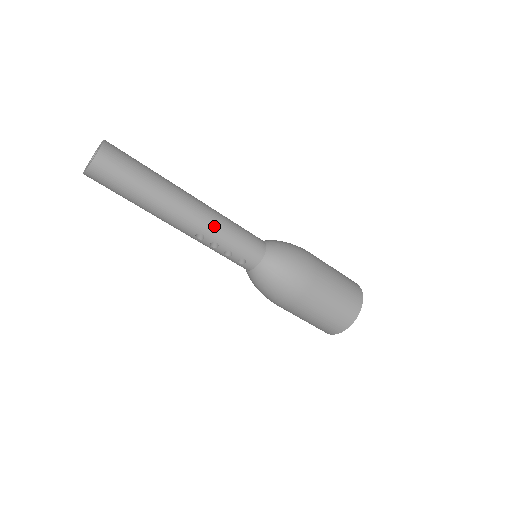
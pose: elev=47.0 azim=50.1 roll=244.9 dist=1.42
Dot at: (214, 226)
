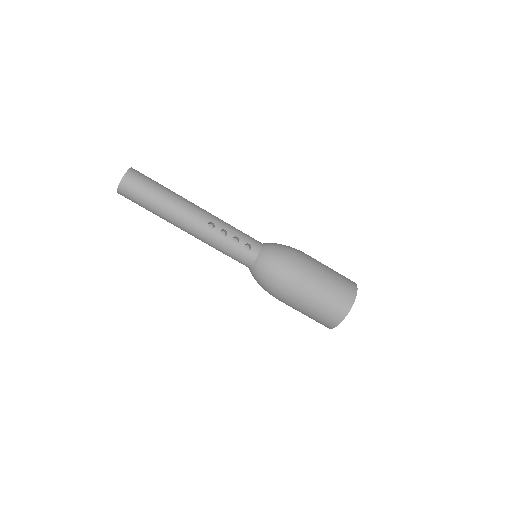
Dot at: (219, 219)
